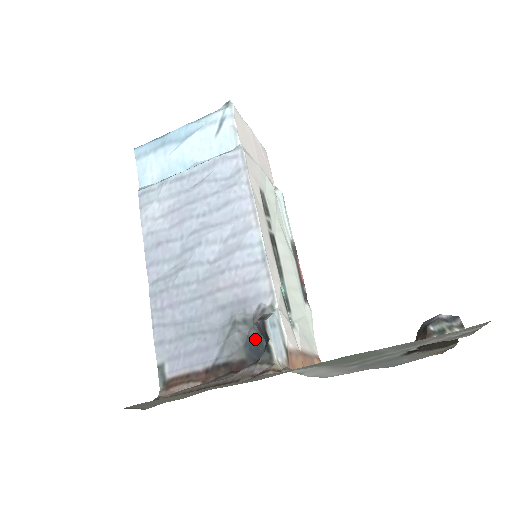
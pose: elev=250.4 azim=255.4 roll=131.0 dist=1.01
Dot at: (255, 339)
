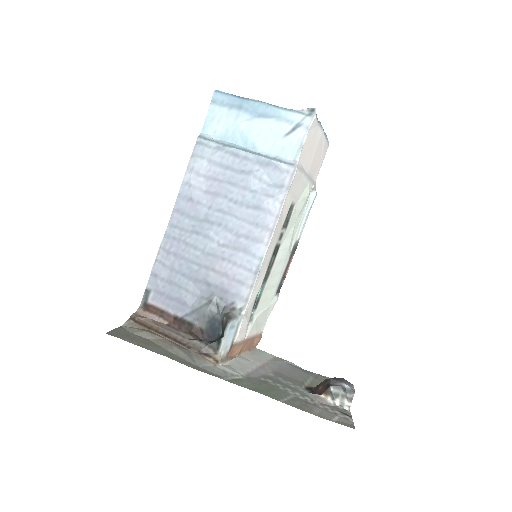
Dot at: (217, 323)
